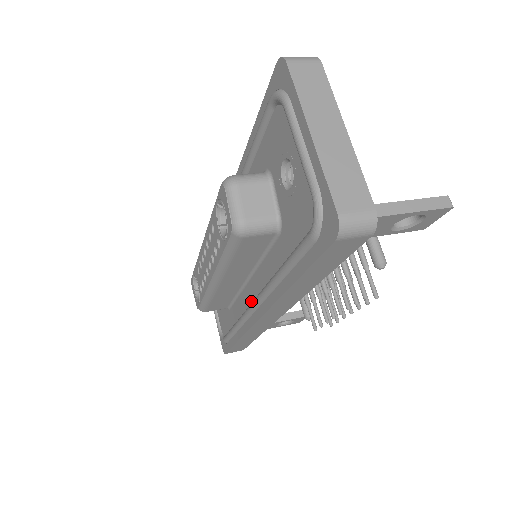
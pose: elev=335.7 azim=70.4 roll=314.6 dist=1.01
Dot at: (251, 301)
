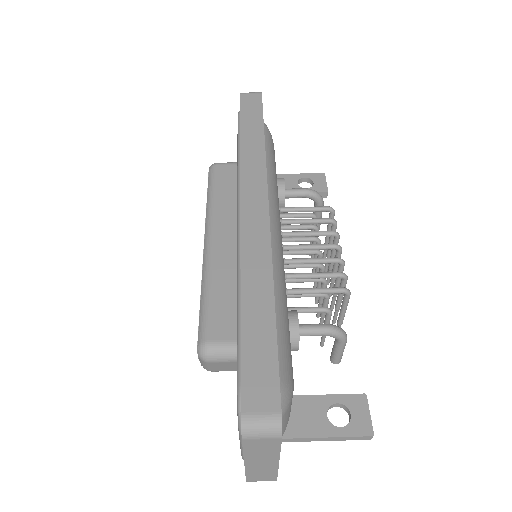
Dot at: occluded
